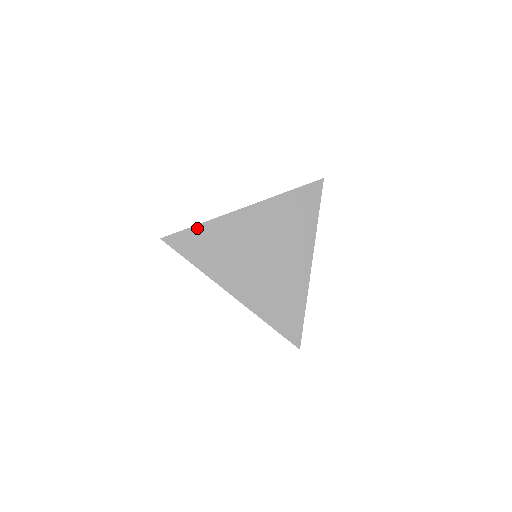
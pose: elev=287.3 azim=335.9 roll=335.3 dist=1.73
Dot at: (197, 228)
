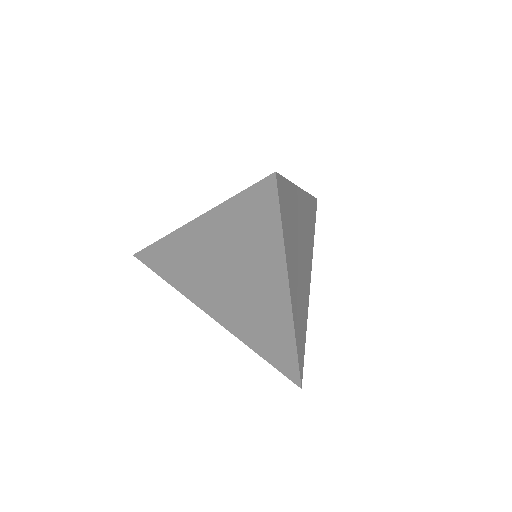
Dot at: (156, 246)
